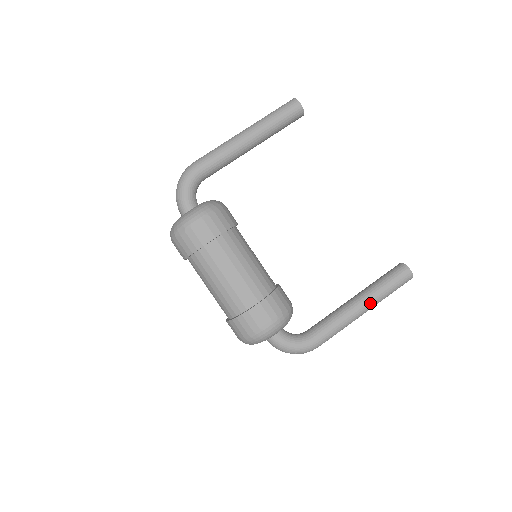
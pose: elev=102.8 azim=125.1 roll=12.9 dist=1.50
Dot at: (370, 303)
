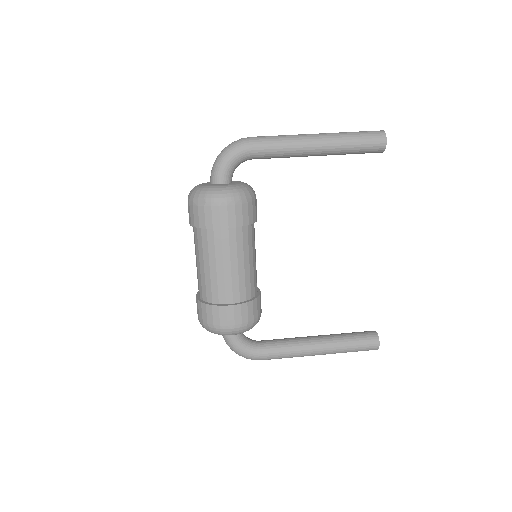
Dot at: (327, 351)
